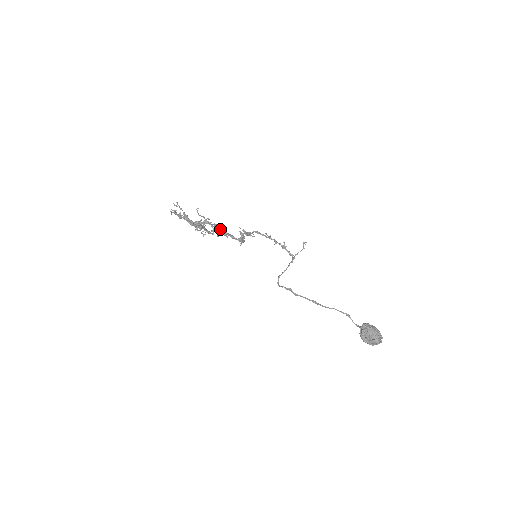
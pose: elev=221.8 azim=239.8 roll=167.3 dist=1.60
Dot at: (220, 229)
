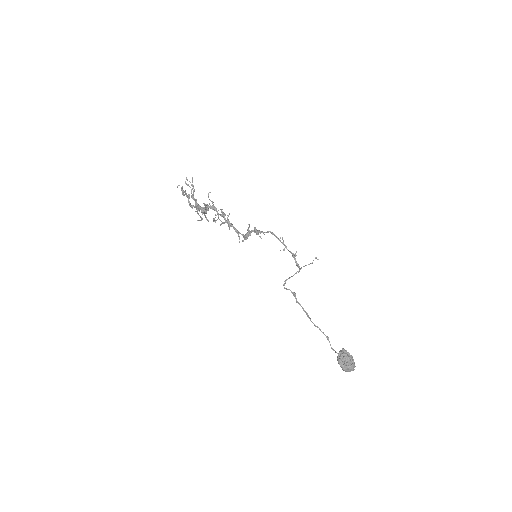
Dot at: (228, 219)
